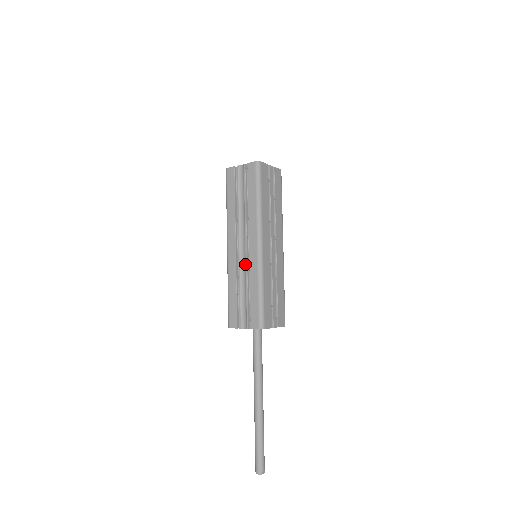
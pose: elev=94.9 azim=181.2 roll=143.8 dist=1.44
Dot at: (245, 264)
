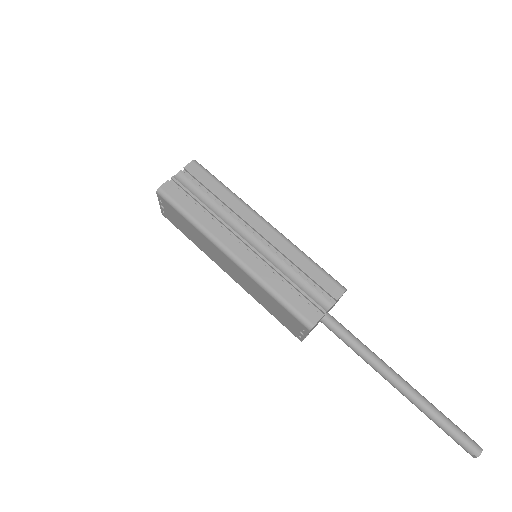
Dot at: (269, 250)
